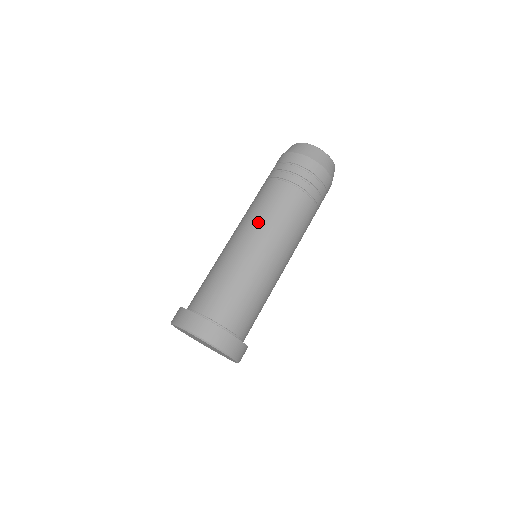
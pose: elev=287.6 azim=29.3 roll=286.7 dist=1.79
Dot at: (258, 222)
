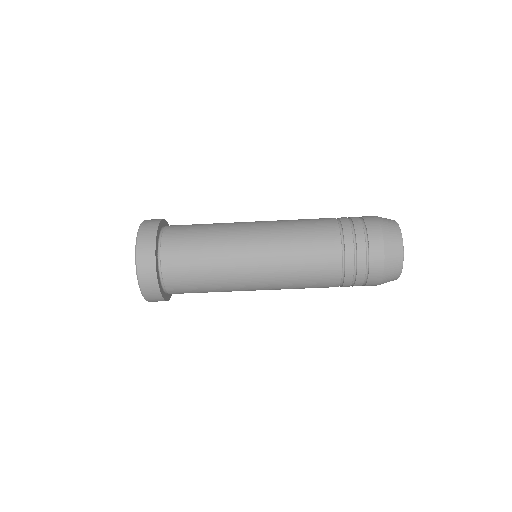
Dot at: (281, 252)
